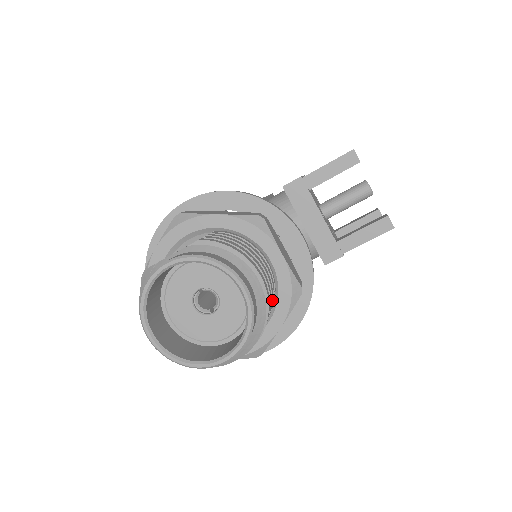
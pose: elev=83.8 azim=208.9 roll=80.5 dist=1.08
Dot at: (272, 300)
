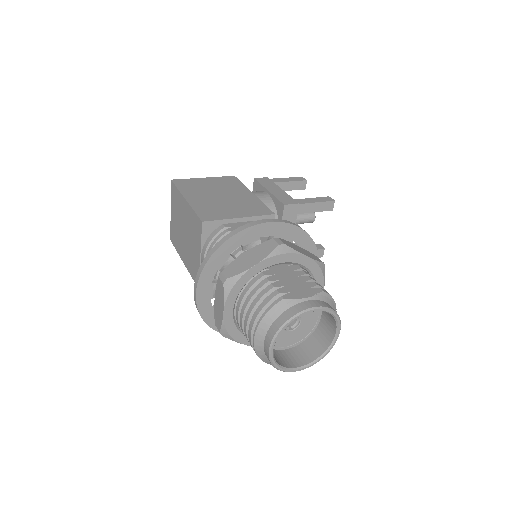
Dot at: occluded
